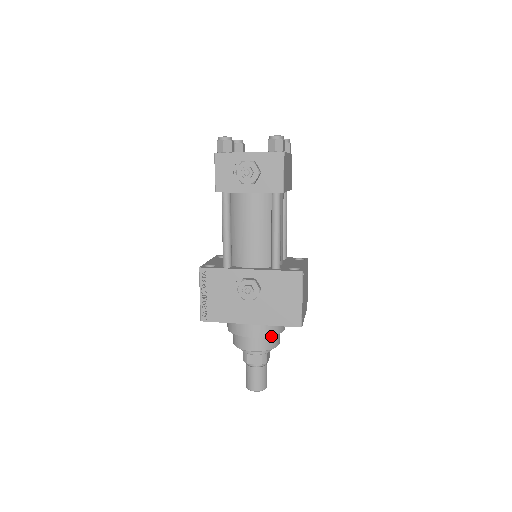
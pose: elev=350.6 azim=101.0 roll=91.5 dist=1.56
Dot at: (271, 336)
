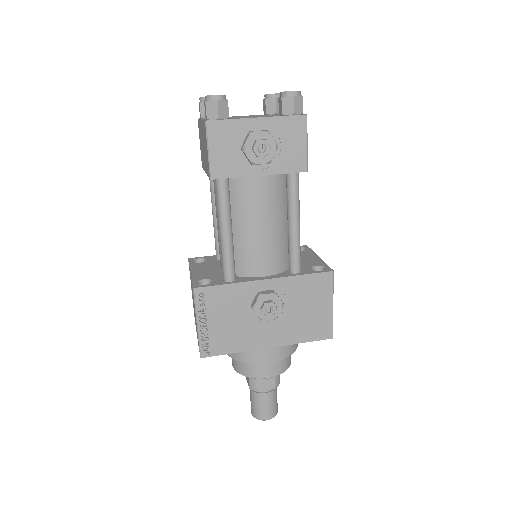
Dot at: occluded
